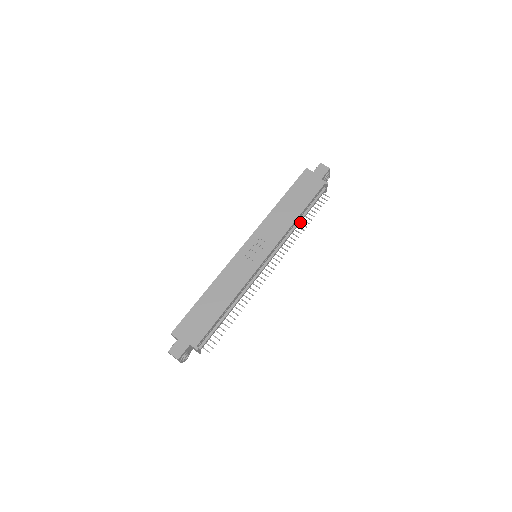
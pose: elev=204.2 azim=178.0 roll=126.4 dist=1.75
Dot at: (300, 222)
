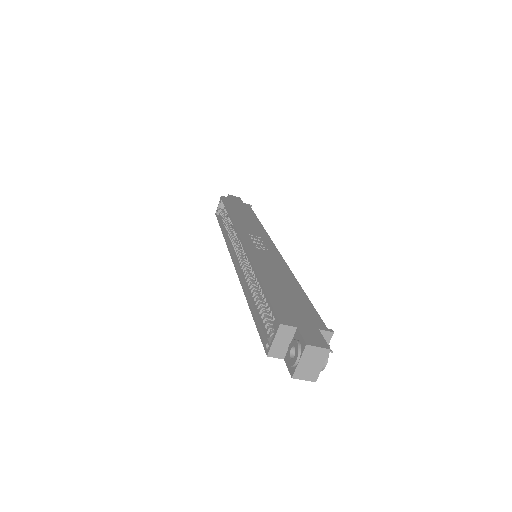
Dot at: occluded
